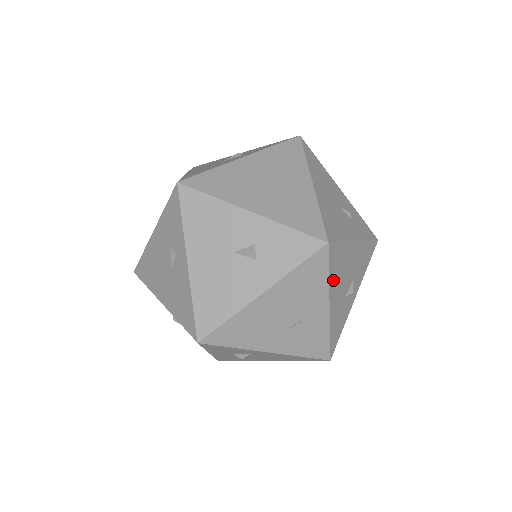
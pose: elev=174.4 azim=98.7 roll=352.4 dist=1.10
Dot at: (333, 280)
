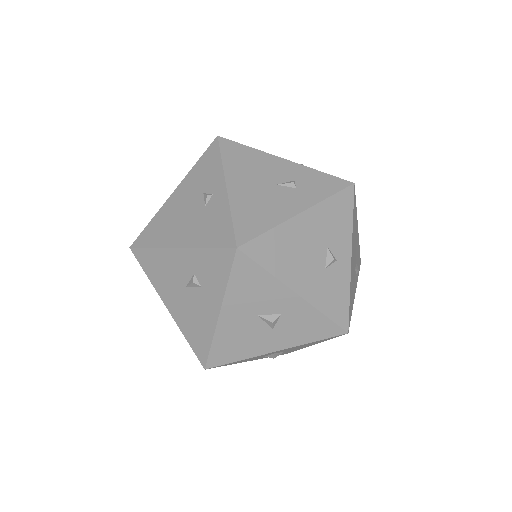
Dot at: (281, 269)
